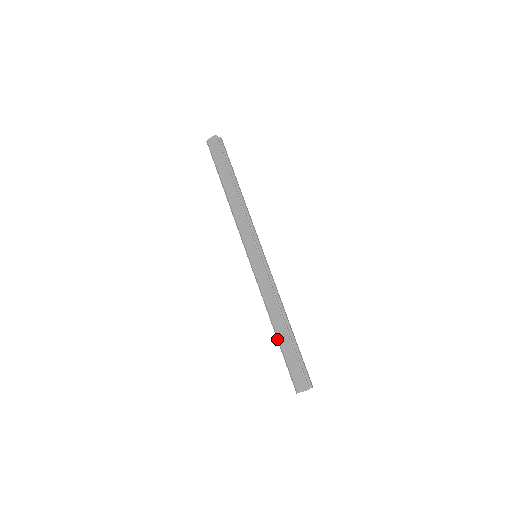
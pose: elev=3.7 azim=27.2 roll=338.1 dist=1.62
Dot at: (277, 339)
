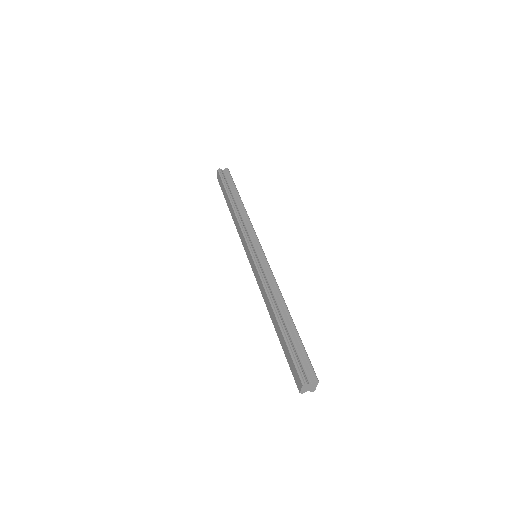
Dot at: (278, 335)
